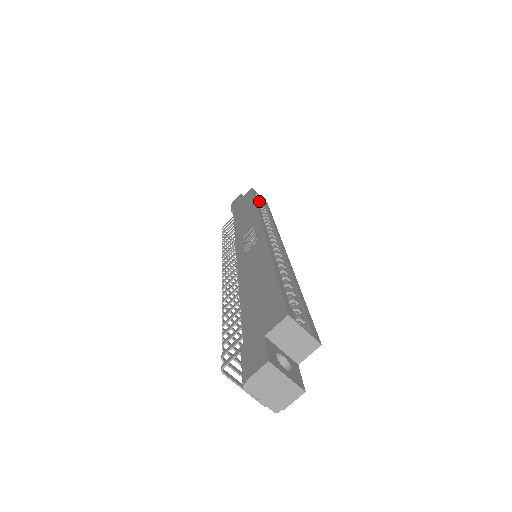
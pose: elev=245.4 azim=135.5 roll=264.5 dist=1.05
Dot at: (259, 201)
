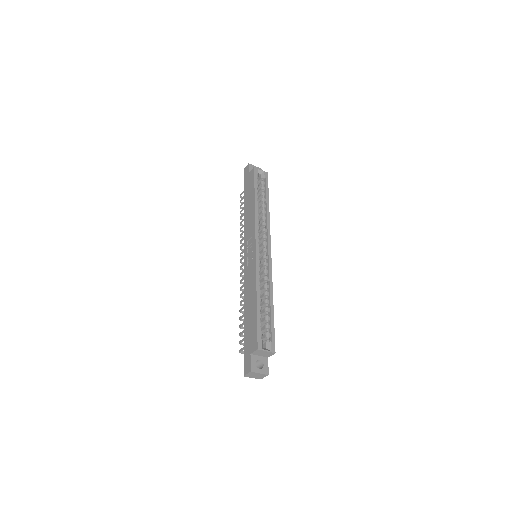
Dot at: (261, 176)
